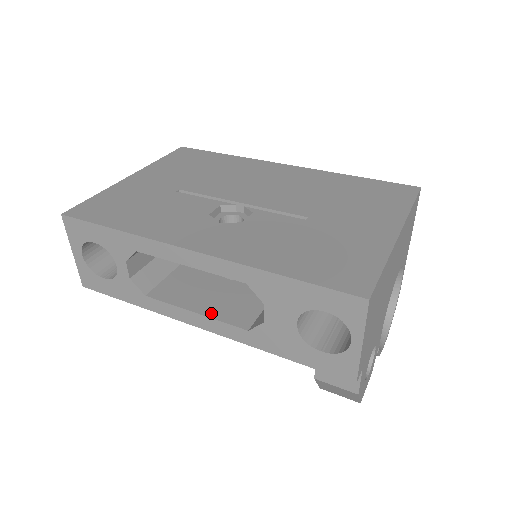
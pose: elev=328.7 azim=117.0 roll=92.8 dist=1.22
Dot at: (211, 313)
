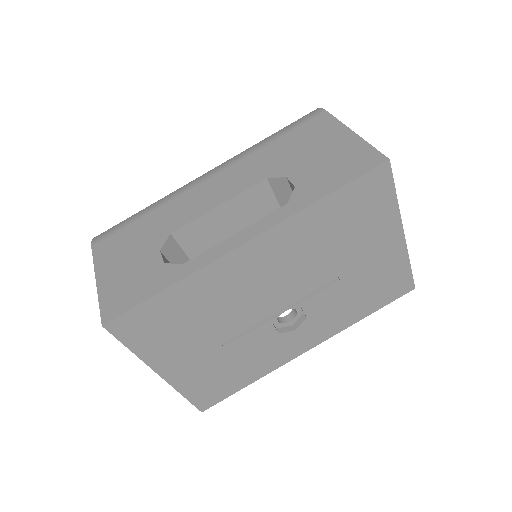
Dot at: occluded
